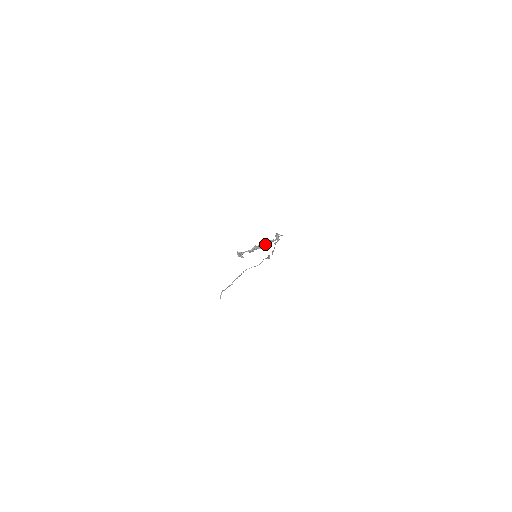
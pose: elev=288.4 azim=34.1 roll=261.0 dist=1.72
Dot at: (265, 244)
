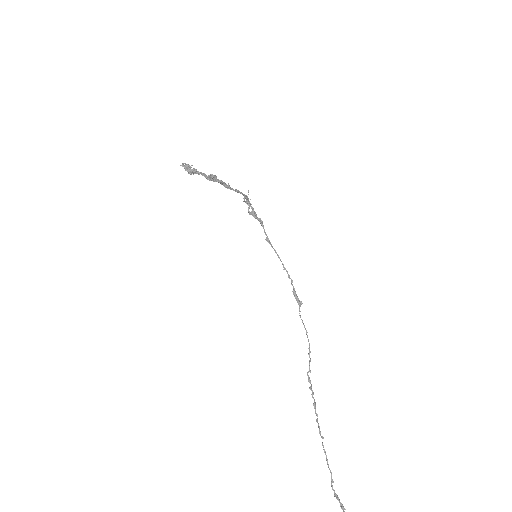
Dot at: (227, 186)
